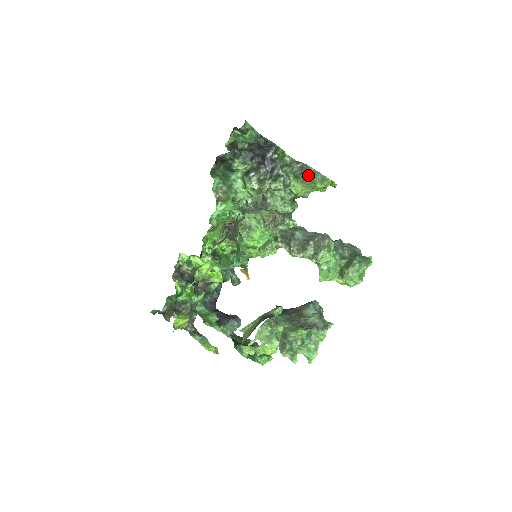
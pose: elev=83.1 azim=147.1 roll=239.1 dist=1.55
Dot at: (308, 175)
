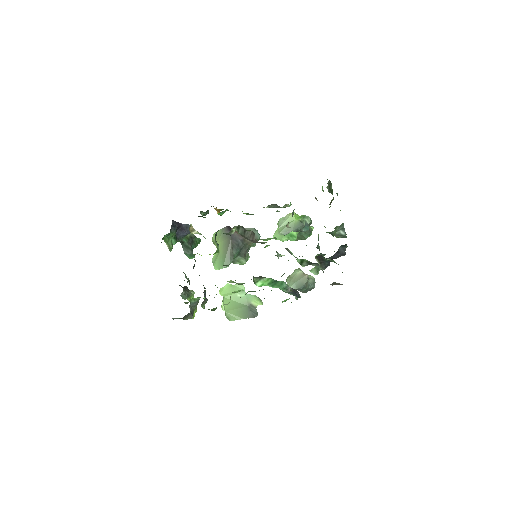
Dot at: occluded
